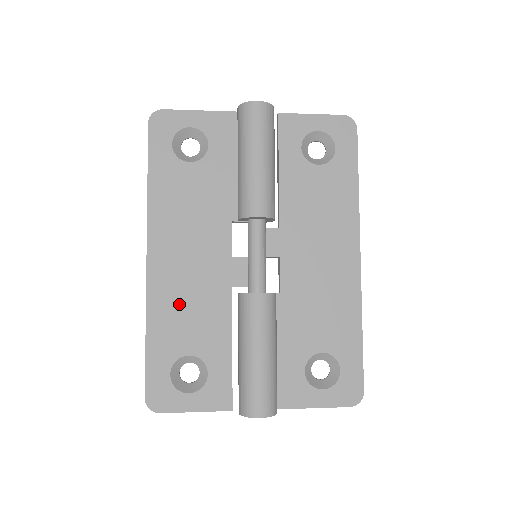
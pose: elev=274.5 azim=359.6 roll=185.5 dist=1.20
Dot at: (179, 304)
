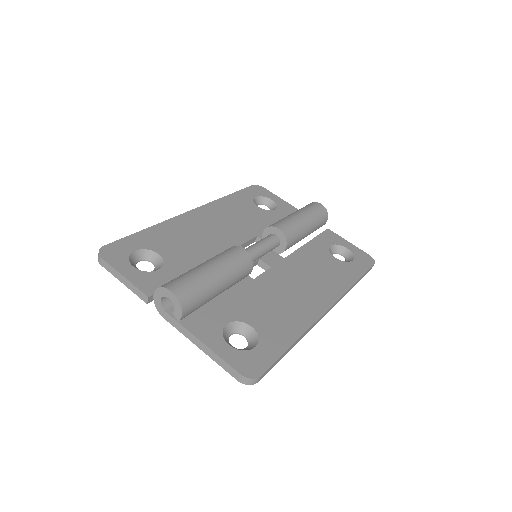
Dot at: (184, 235)
